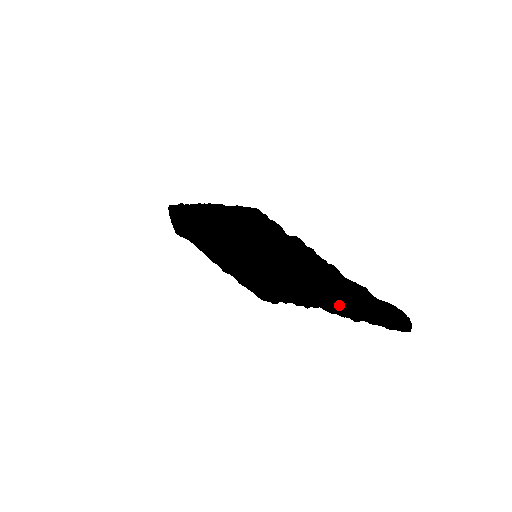
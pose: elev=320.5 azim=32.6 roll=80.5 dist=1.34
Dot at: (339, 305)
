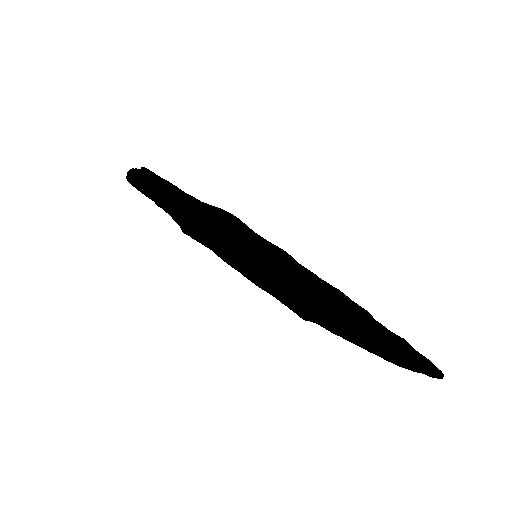
Dot at: (362, 347)
